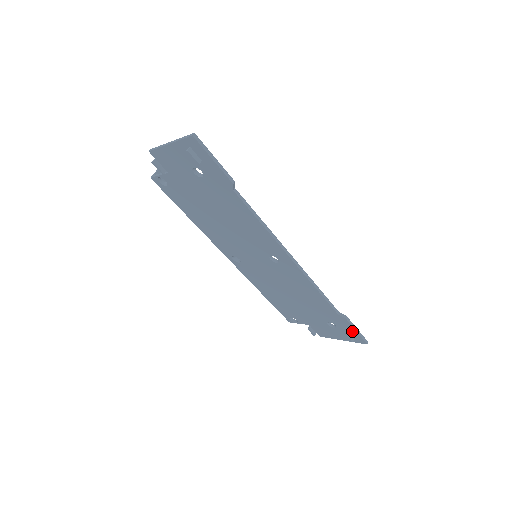
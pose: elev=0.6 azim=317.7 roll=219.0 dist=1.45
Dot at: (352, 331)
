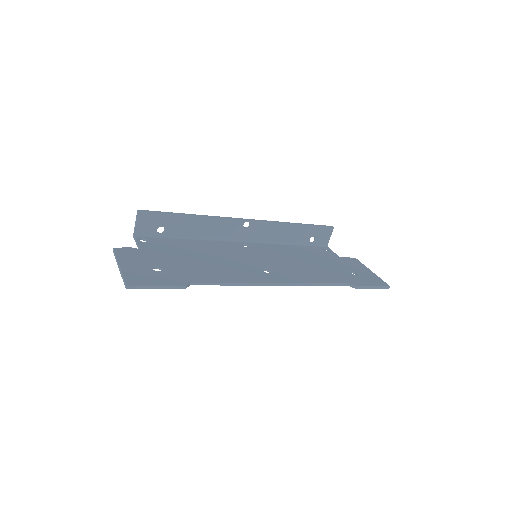
Dot at: occluded
